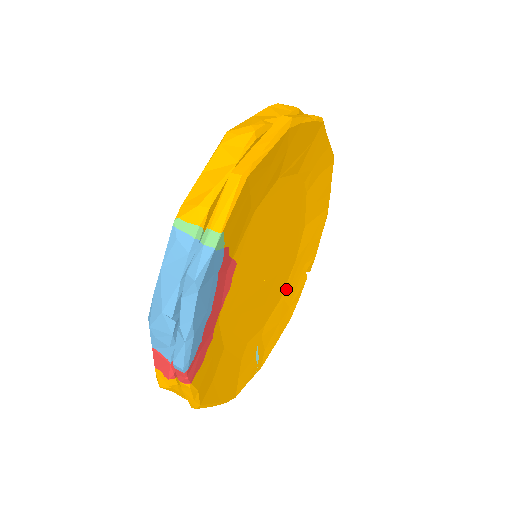
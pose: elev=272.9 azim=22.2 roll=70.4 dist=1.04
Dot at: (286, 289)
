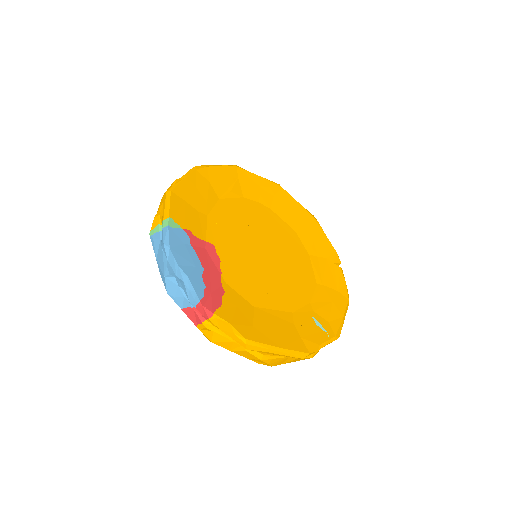
Dot at: (318, 277)
